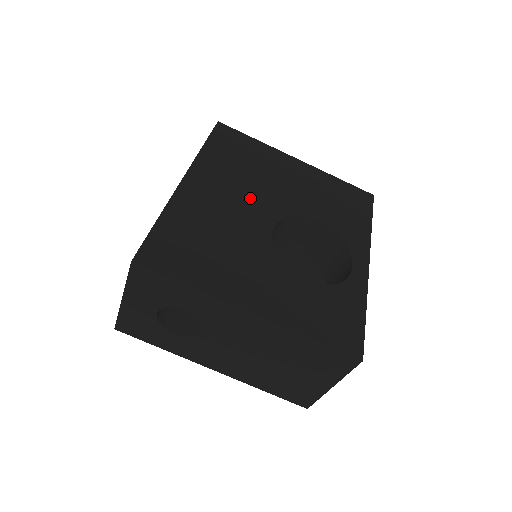
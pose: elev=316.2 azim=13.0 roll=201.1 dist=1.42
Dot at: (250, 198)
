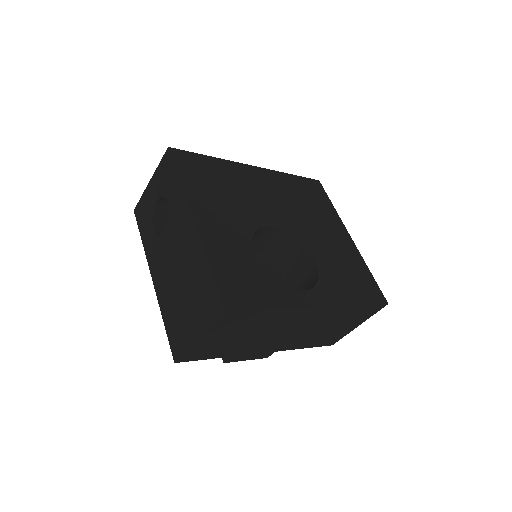
Dot at: (282, 208)
